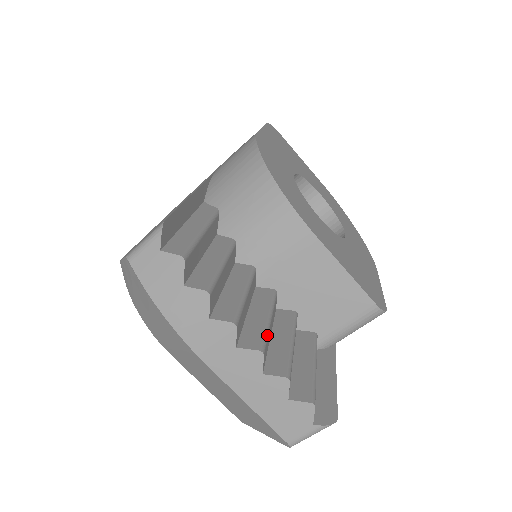
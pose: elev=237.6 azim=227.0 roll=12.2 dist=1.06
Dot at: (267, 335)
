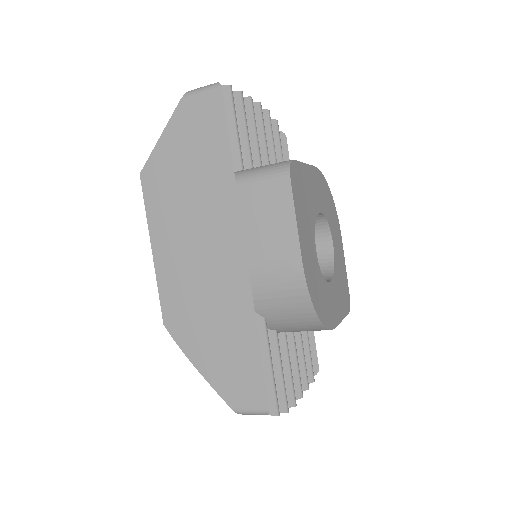
Dot at: occluded
